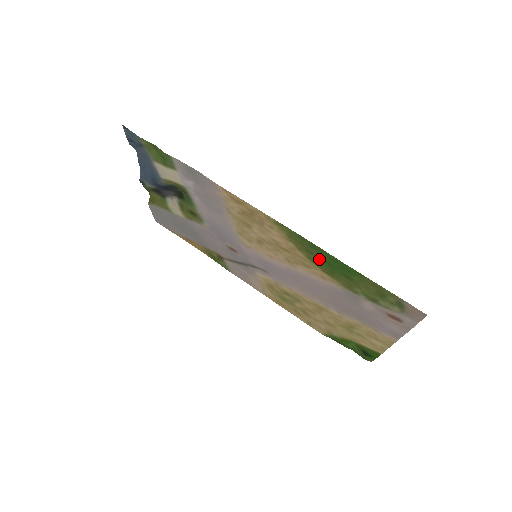
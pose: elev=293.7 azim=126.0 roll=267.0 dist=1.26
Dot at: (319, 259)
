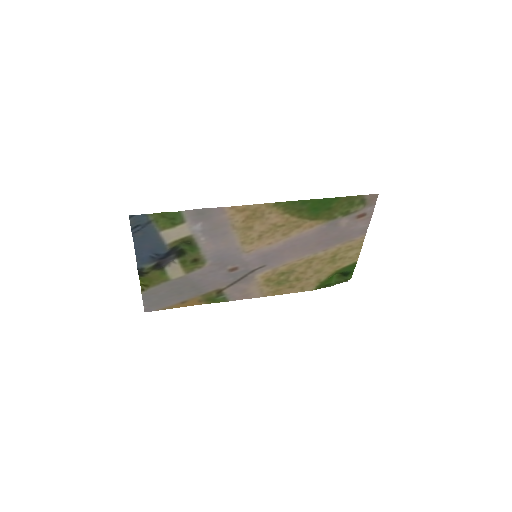
Dot at: (308, 211)
